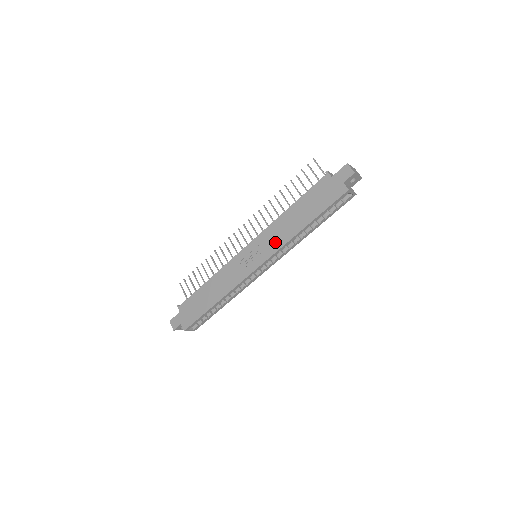
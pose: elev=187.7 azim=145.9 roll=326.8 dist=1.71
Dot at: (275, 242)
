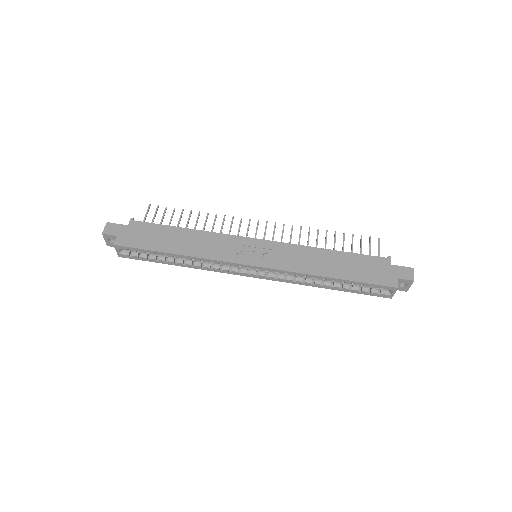
Dot at: (292, 262)
